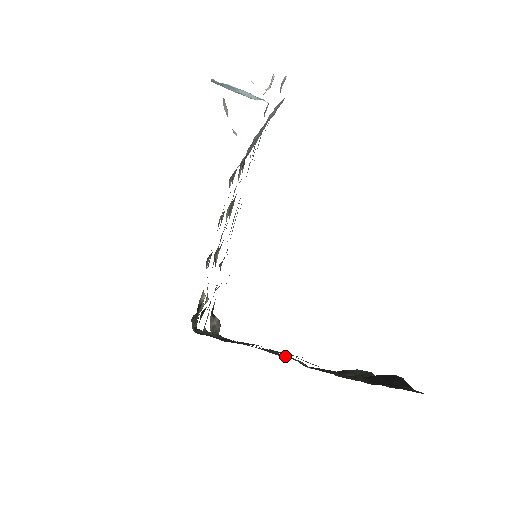
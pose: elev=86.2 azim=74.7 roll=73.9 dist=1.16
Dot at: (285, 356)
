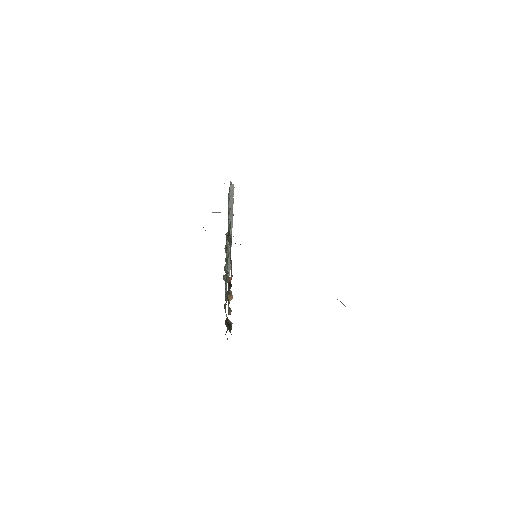
Dot at: occluded
